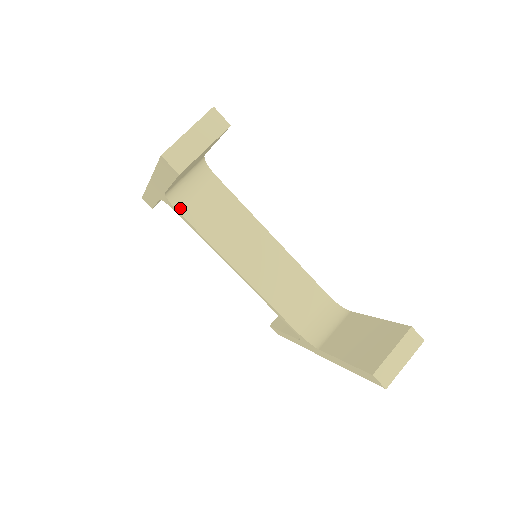
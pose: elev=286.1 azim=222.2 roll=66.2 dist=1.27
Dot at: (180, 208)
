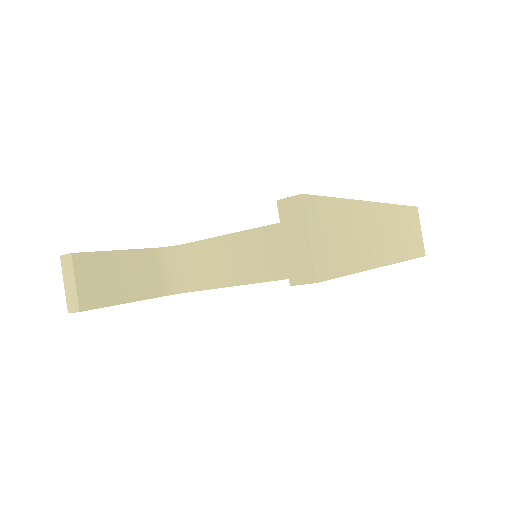
Dot at: (190, 288)
